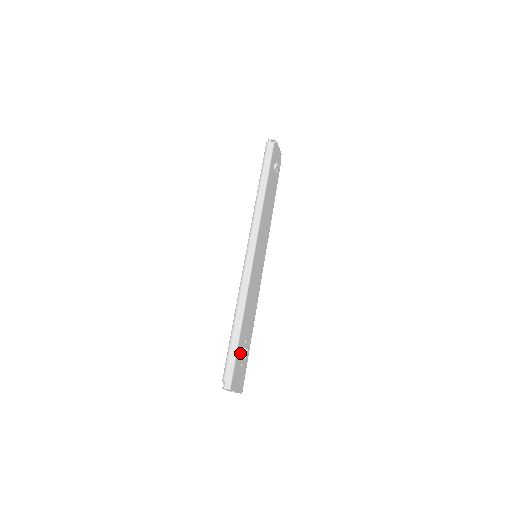
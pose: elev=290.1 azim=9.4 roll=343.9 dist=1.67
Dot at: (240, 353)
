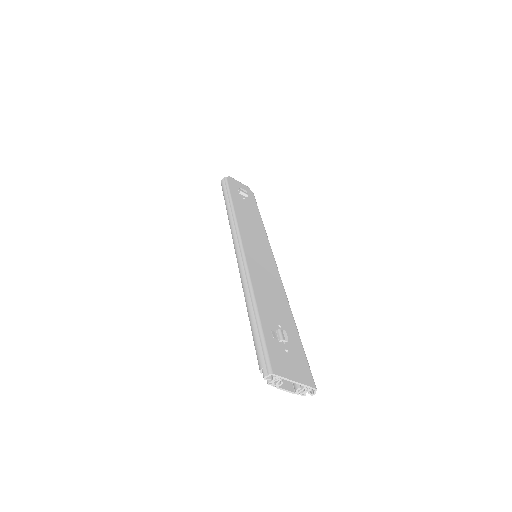
Dot at: (273, 336)
